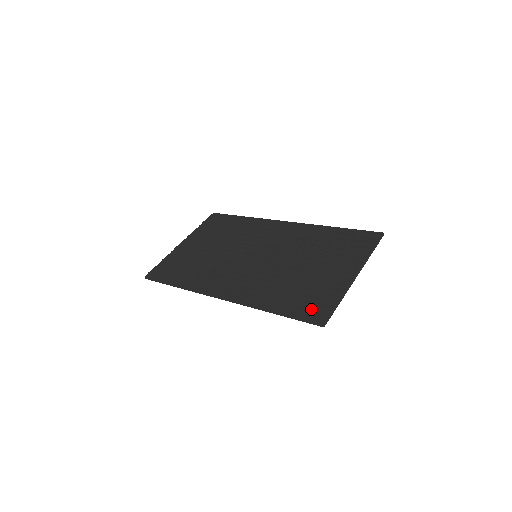
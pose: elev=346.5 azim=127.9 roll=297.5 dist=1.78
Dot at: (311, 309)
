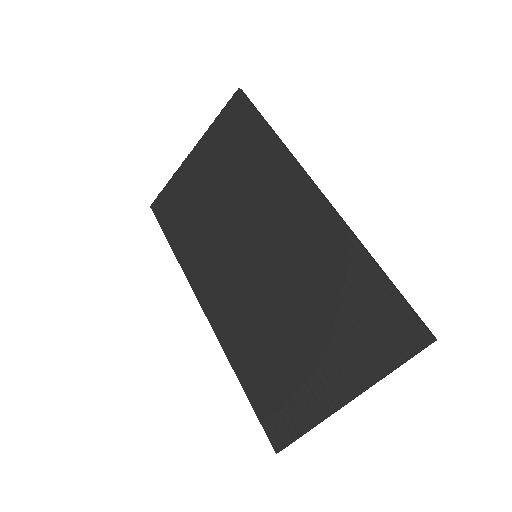
Dot at: (274, 418)
